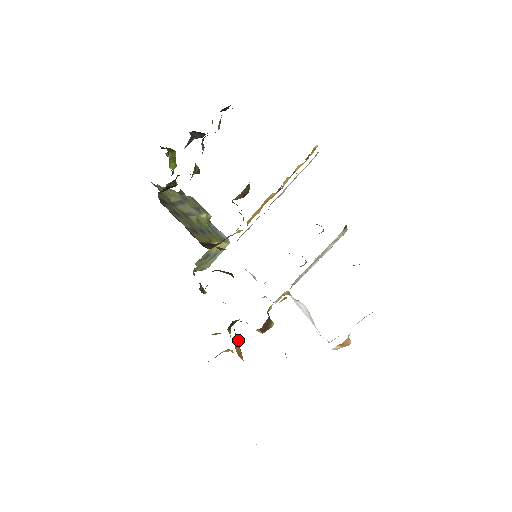
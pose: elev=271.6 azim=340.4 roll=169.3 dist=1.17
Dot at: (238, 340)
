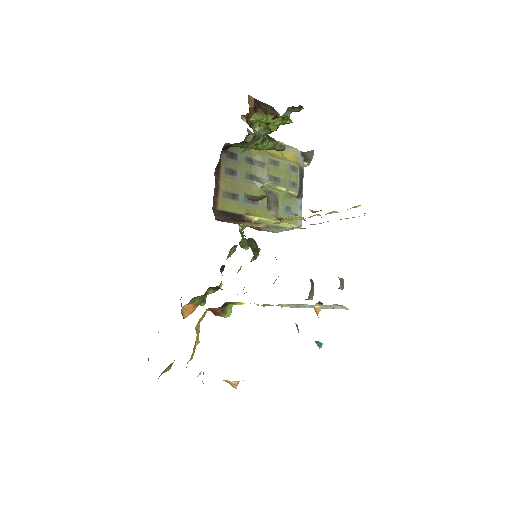
Dot at: (200, 301)
